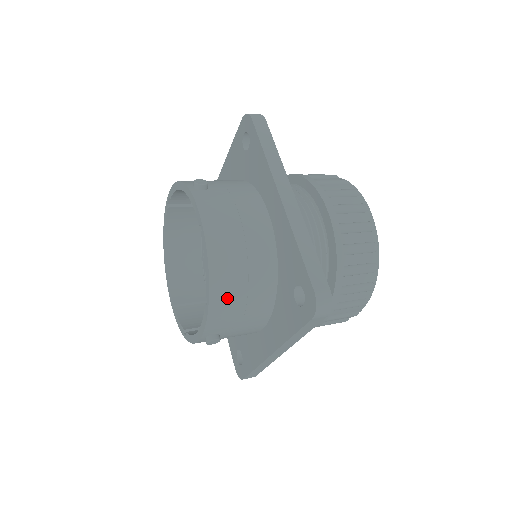
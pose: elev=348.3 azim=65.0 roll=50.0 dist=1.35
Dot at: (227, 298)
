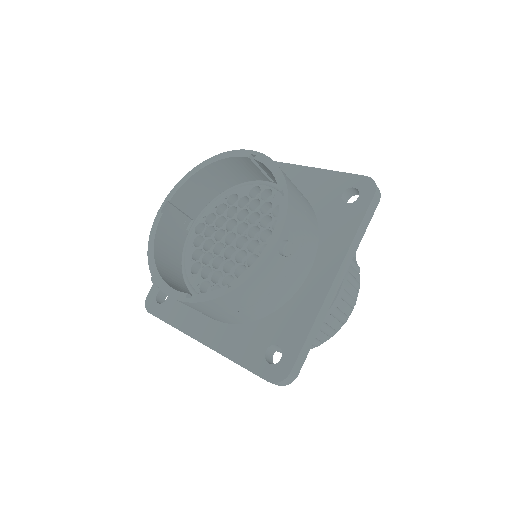
Dot at: (295, 198)
